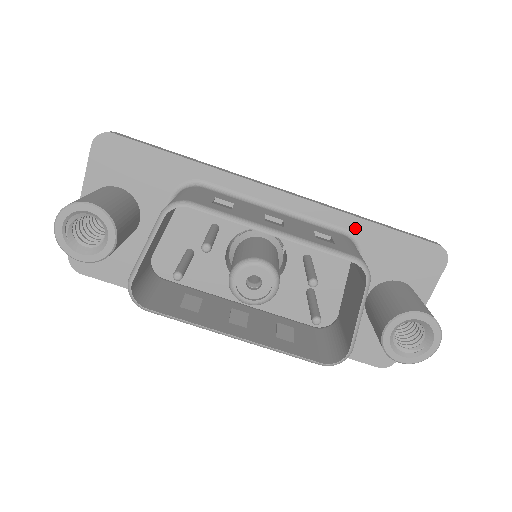
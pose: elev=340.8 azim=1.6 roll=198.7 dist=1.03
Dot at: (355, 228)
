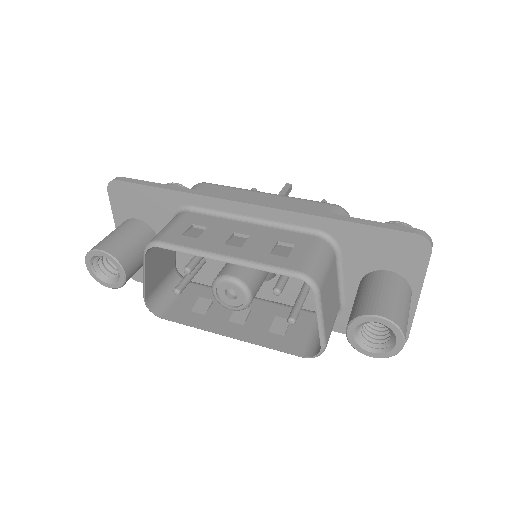
Dot at: (327, 227)
